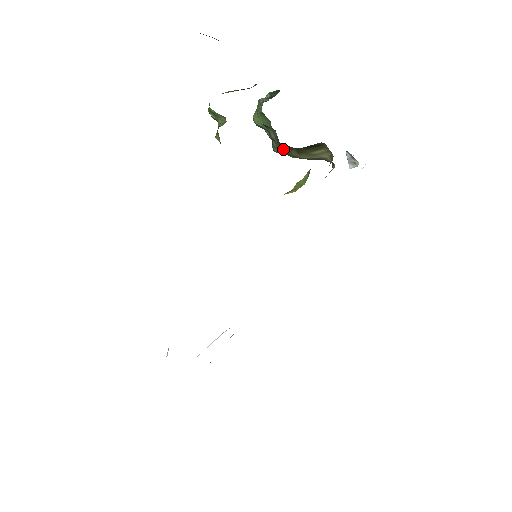
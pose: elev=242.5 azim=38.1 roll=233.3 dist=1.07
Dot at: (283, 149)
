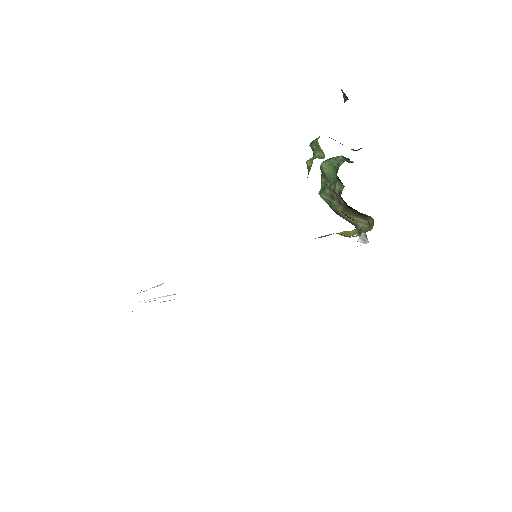
Dot at: (330, 199)
